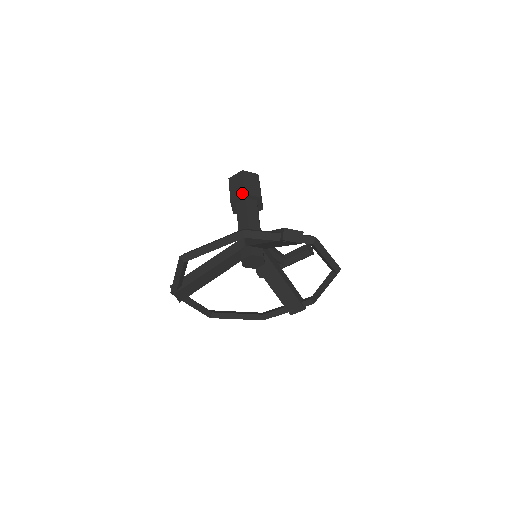
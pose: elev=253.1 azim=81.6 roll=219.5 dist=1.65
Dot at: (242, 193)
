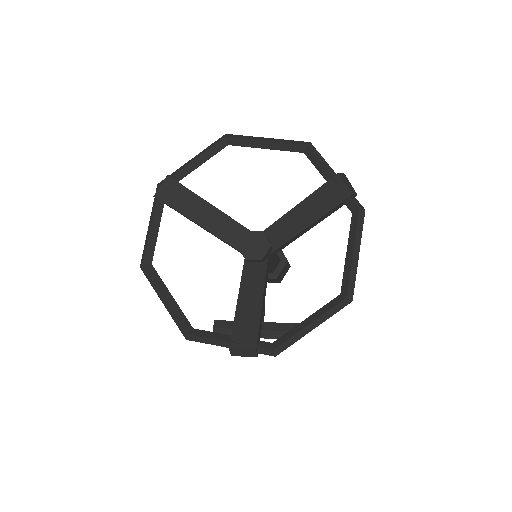
Dot at: occluded
